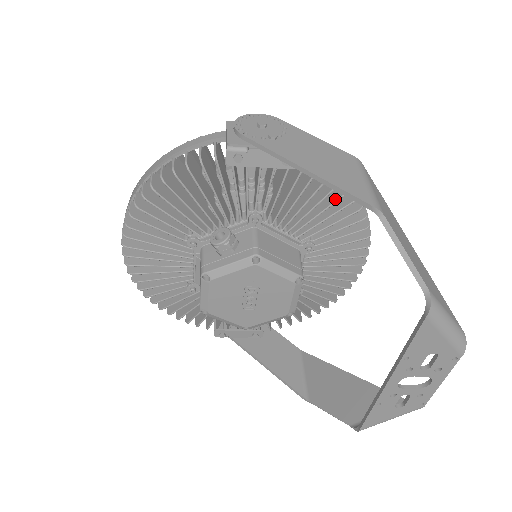
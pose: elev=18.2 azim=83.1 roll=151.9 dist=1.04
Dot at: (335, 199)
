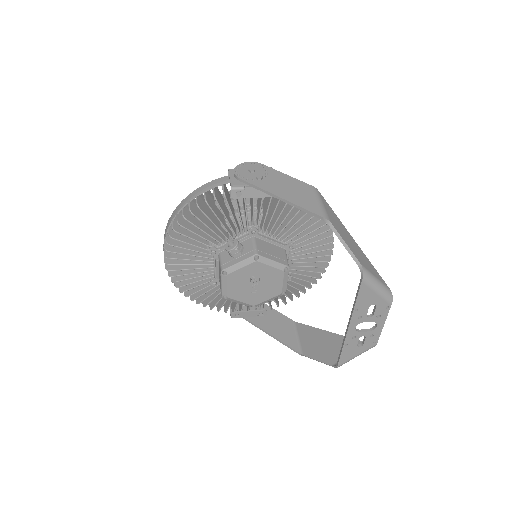
Dot at: (305, 213)
